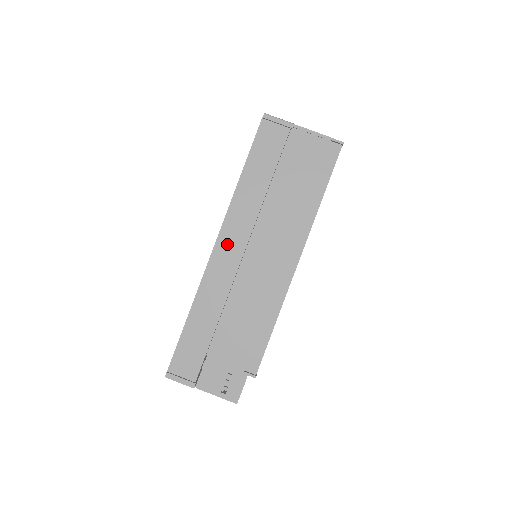
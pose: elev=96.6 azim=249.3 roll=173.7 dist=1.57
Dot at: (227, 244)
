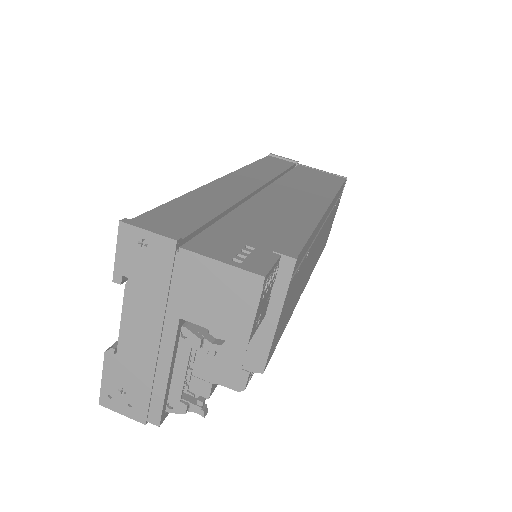
Dot at: (238, 180)
